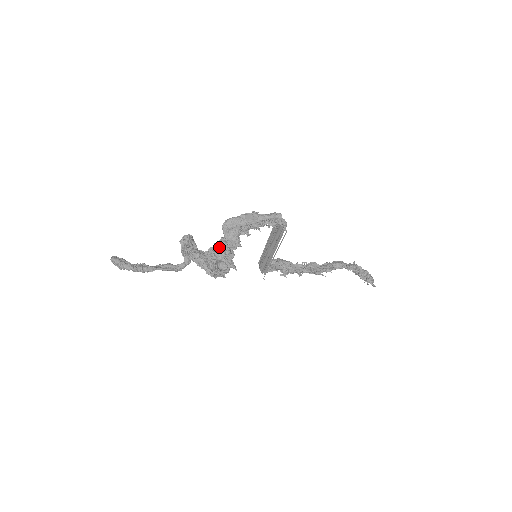
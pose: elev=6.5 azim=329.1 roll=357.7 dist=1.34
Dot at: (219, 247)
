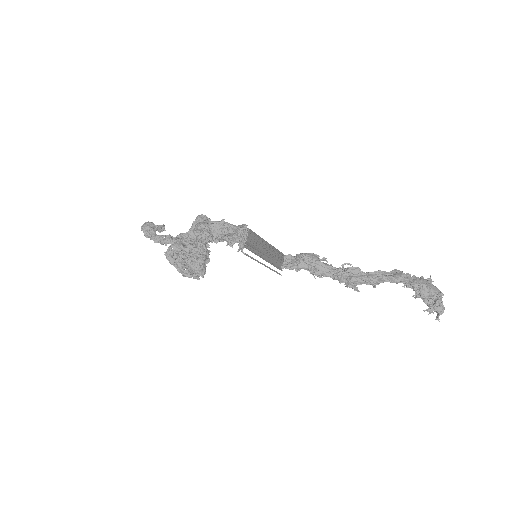
Dot at: occluded
